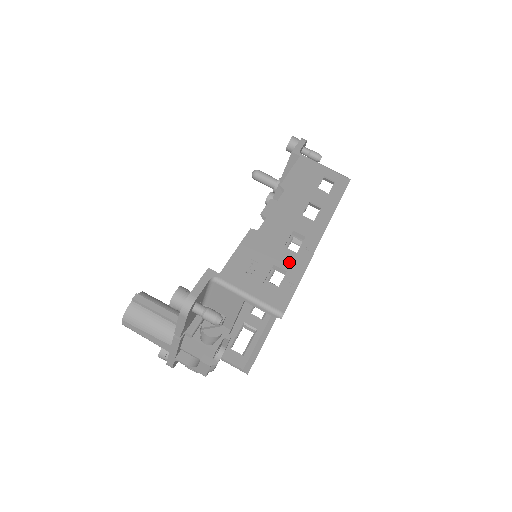
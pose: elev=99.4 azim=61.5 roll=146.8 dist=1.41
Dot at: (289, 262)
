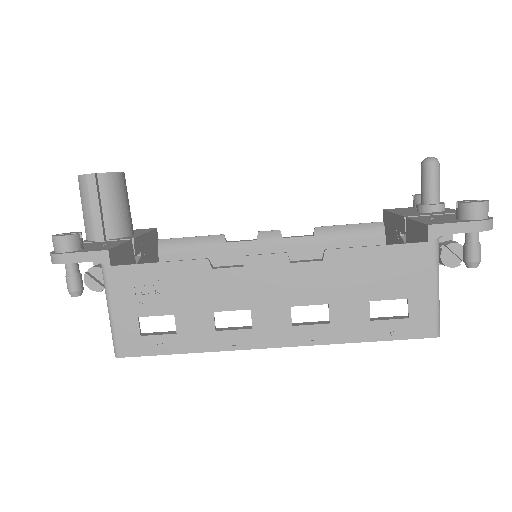
Dot at: (193, 329)
